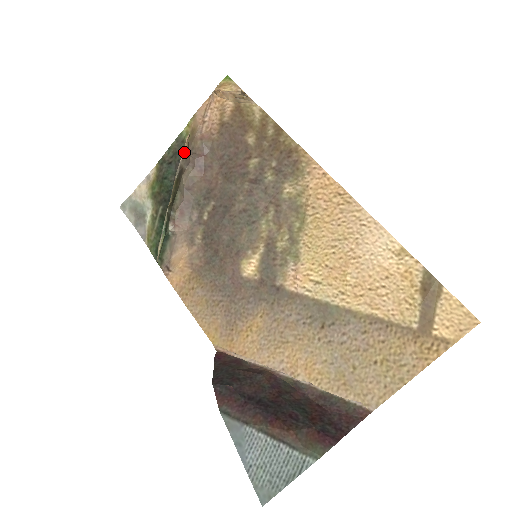
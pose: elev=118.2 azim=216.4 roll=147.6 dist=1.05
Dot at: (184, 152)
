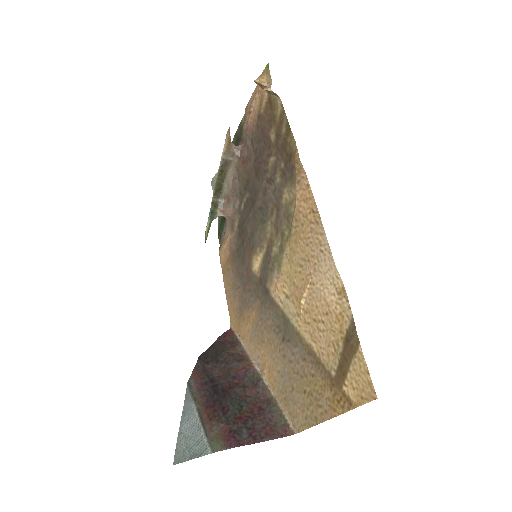
Dot at: (225, 146)
